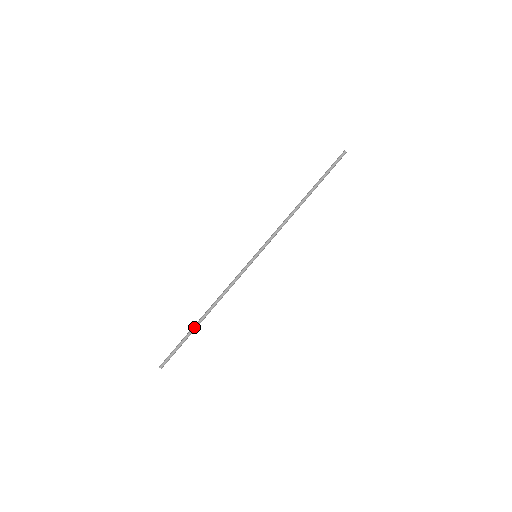
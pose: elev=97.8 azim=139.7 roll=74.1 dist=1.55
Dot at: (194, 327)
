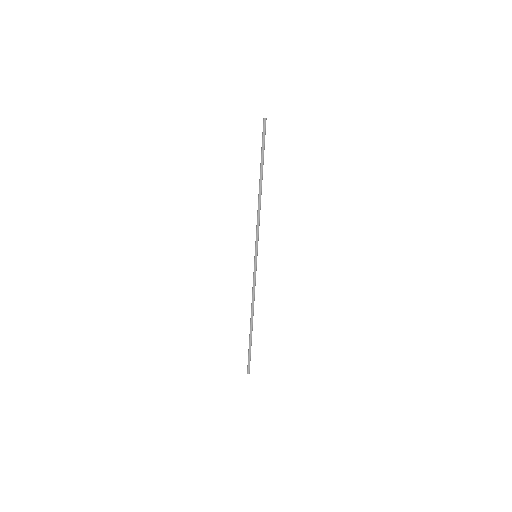
Dot at: (250, 335)
